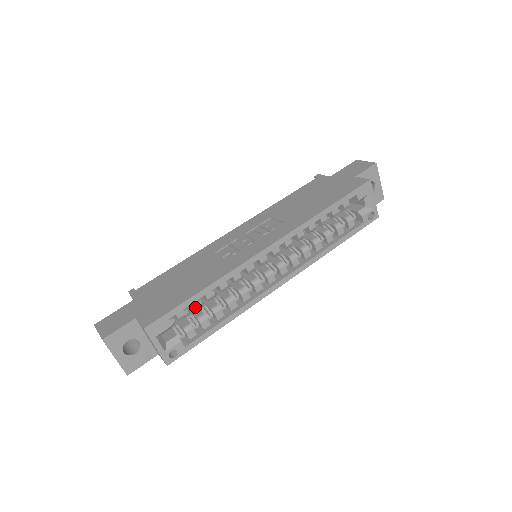
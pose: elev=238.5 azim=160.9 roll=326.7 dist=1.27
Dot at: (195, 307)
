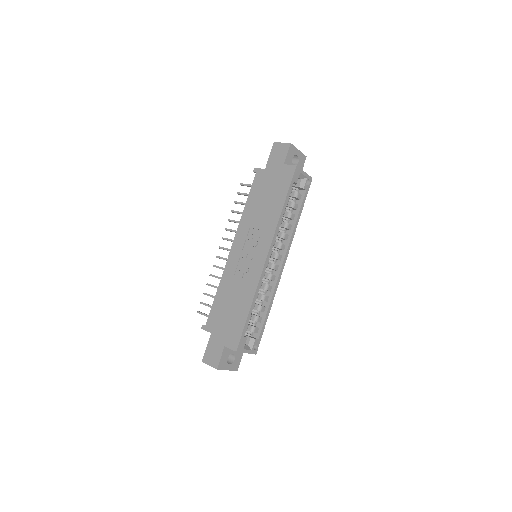
Dot at: (250, 318)
